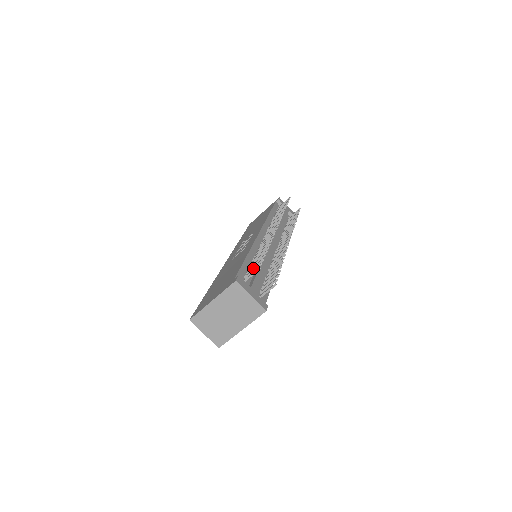
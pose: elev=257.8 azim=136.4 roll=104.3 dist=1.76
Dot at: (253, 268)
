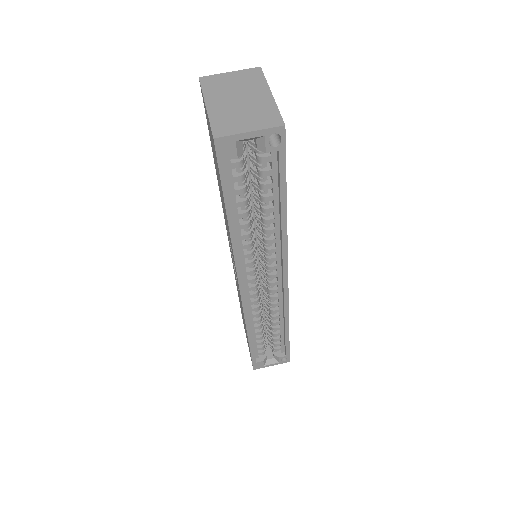
Dot at: occluded
